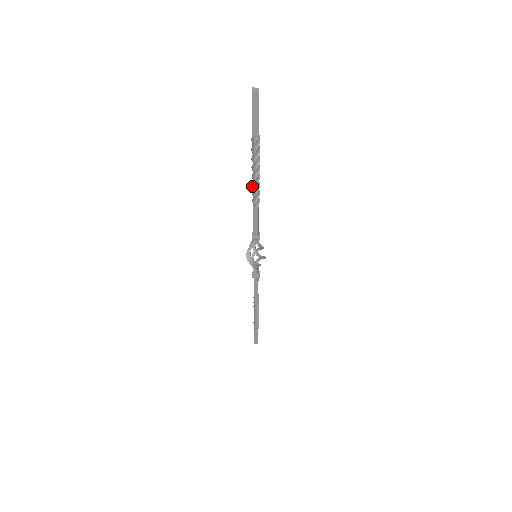
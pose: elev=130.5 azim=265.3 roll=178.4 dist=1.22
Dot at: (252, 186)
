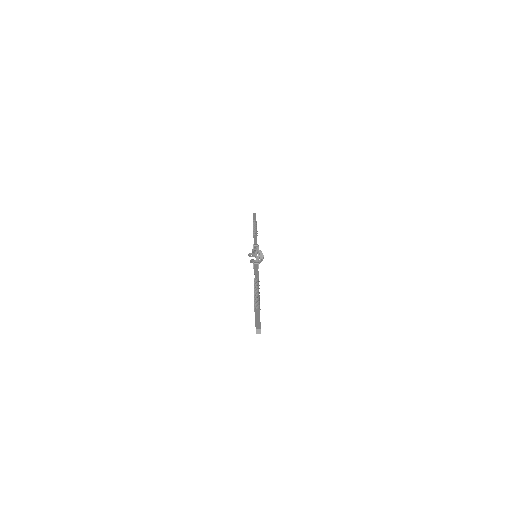
Dot at: (254, 289)
